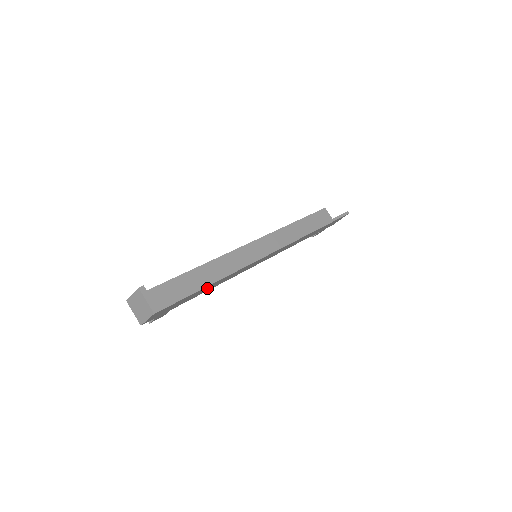
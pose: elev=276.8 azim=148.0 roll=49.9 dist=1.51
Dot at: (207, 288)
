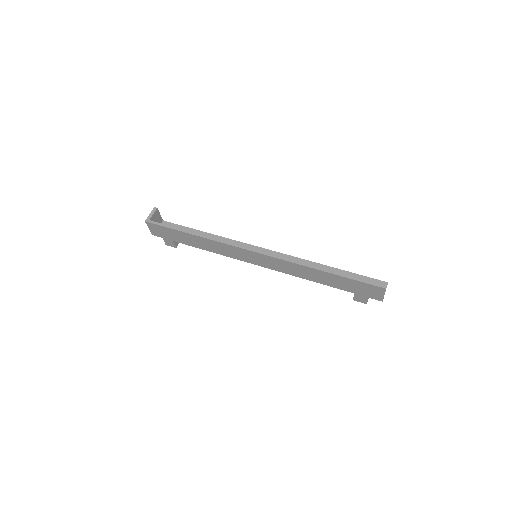
Dot at: (193, 240)
